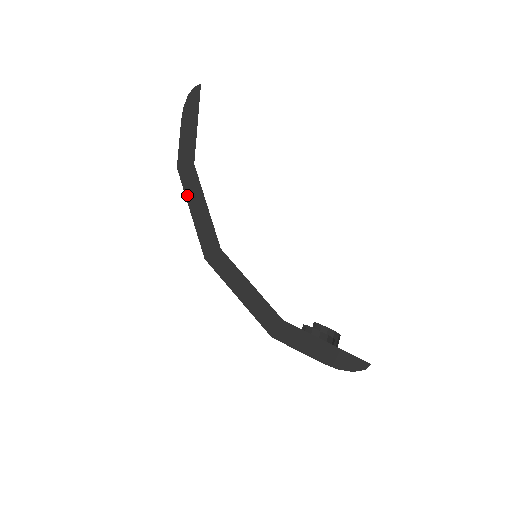
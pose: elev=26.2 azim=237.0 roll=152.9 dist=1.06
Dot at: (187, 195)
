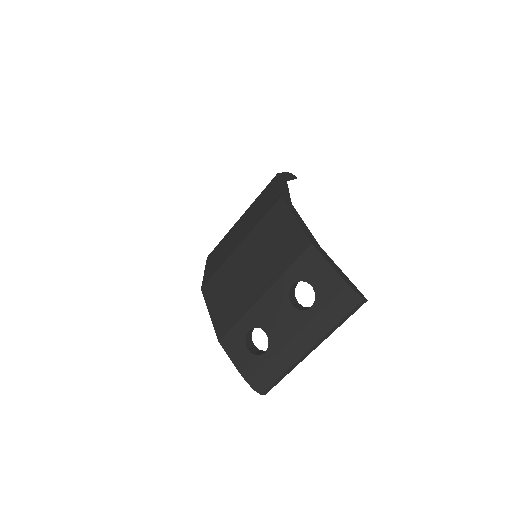
Dot at: (280, 181)
